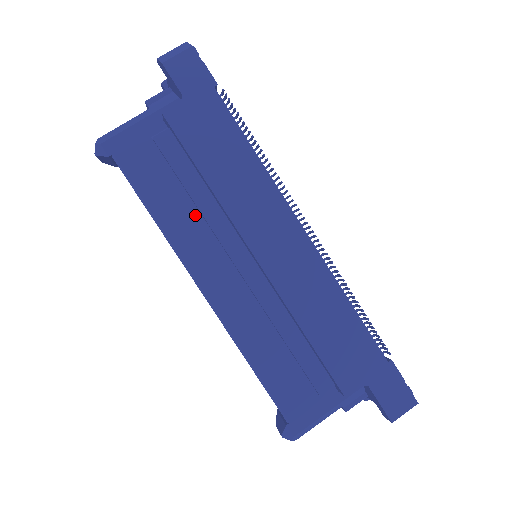
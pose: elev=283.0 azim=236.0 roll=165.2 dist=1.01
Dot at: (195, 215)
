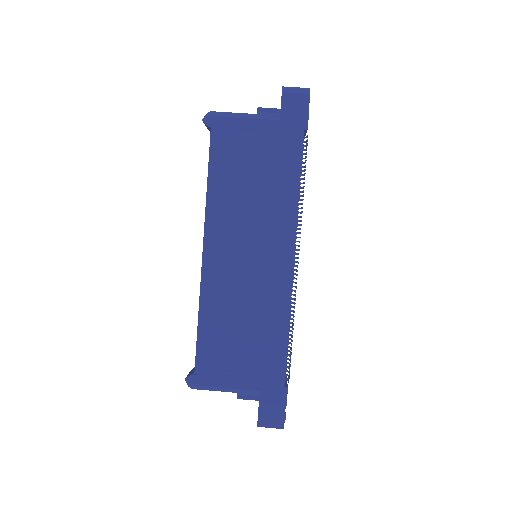
Dot at: (234, 201)
